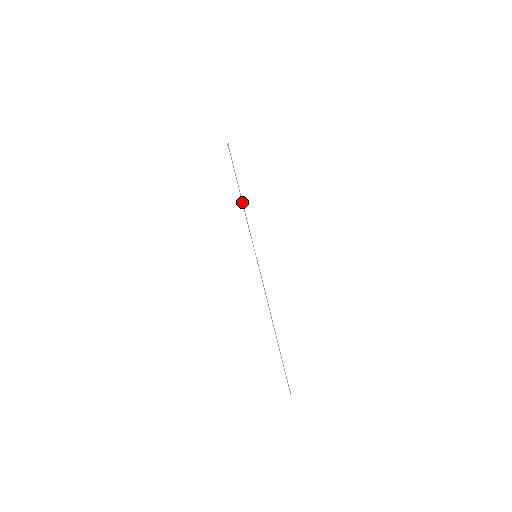
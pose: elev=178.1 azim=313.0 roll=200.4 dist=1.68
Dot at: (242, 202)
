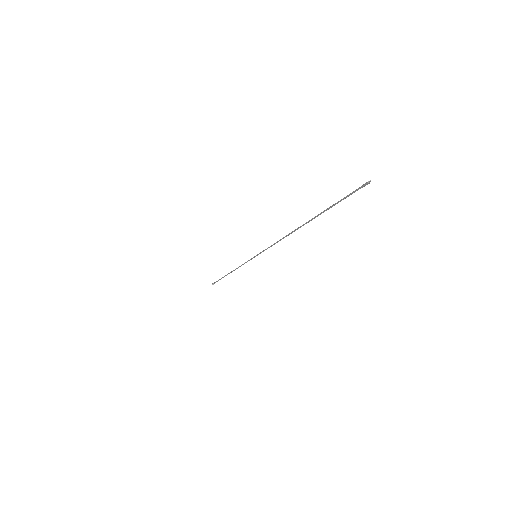
Dot at: (232, 271)
